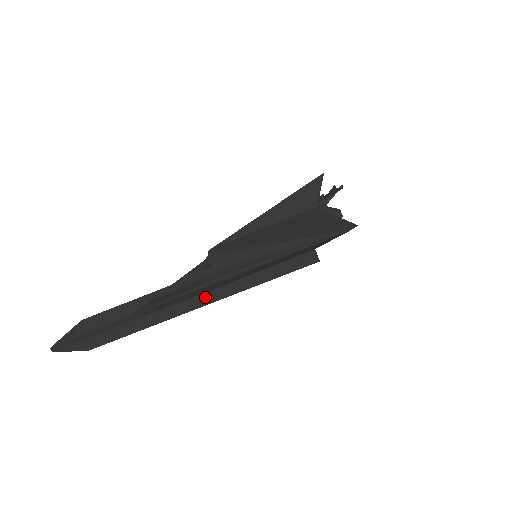
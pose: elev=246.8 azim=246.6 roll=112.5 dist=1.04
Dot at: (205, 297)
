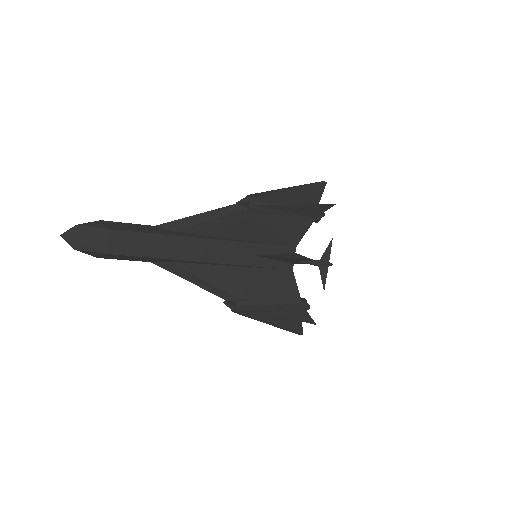
Dot at: occluded
